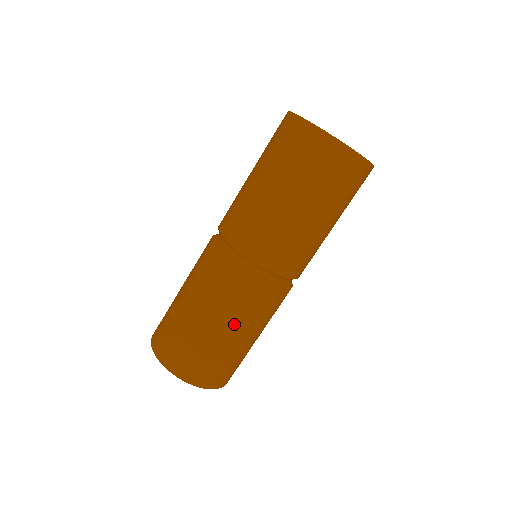
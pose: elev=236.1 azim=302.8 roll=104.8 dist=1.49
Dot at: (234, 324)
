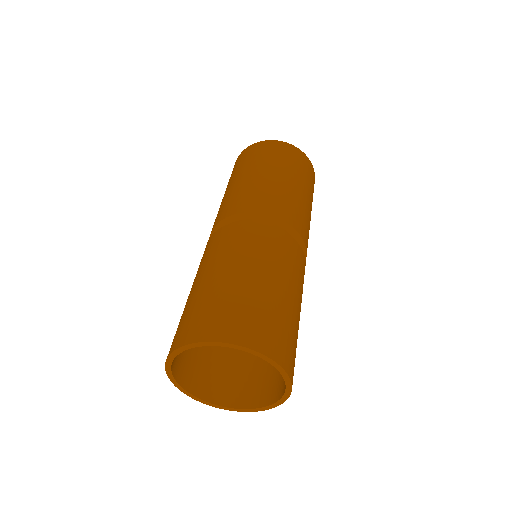
Dot at: (258, 264)
